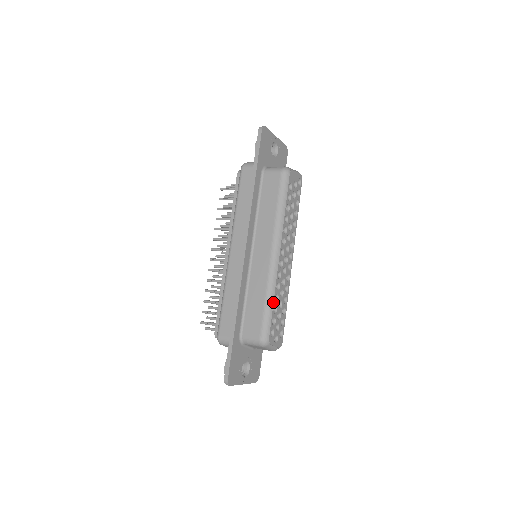
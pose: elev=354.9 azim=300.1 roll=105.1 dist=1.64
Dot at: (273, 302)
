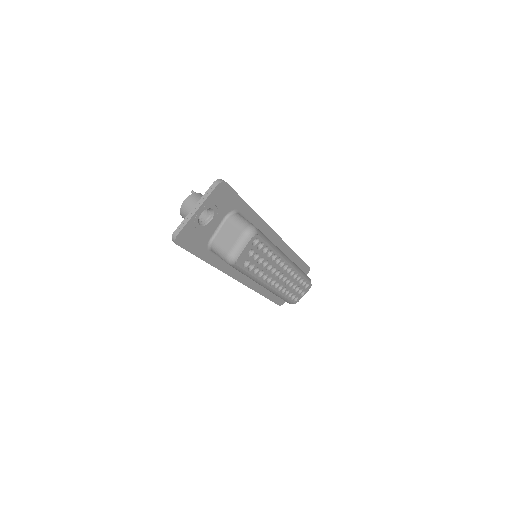
Dot at: (285, 297)
